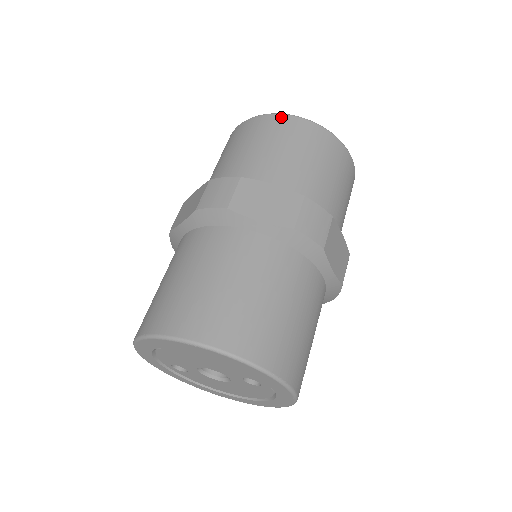
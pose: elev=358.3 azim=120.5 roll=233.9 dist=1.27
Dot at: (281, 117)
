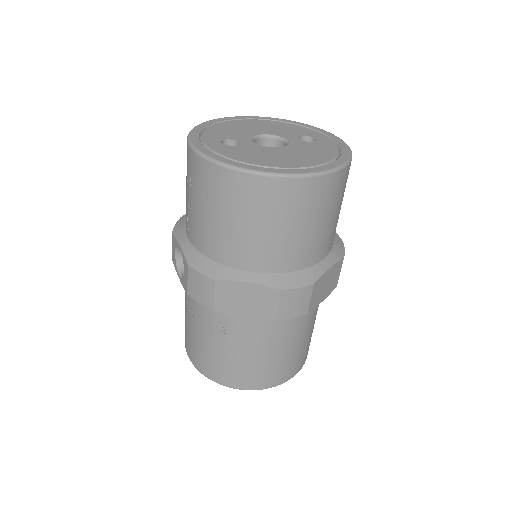
Dot at: (329, 179)
